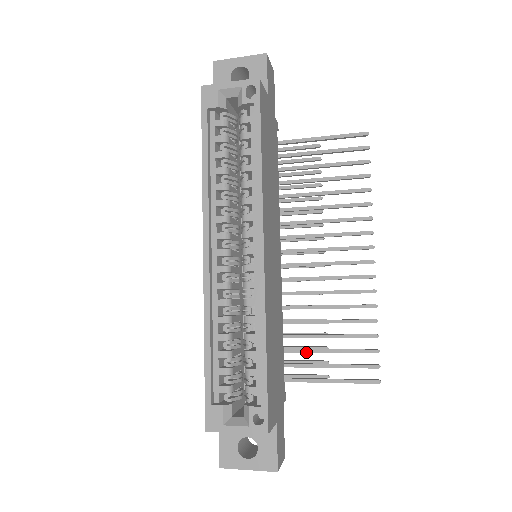
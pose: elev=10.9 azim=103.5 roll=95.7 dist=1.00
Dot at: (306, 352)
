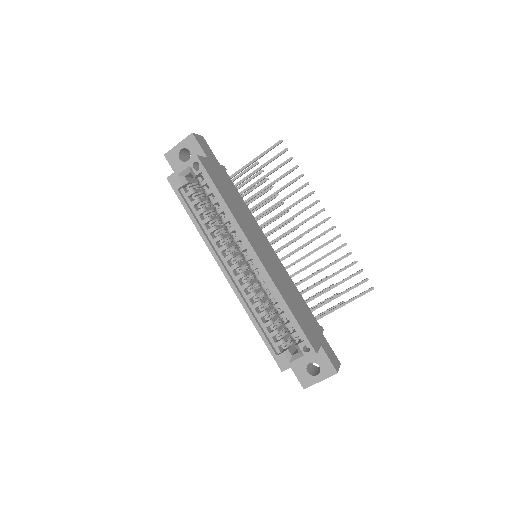
Dot at: (320, 295)
